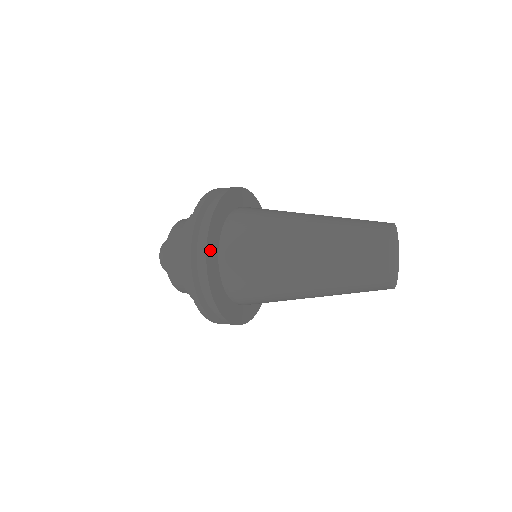
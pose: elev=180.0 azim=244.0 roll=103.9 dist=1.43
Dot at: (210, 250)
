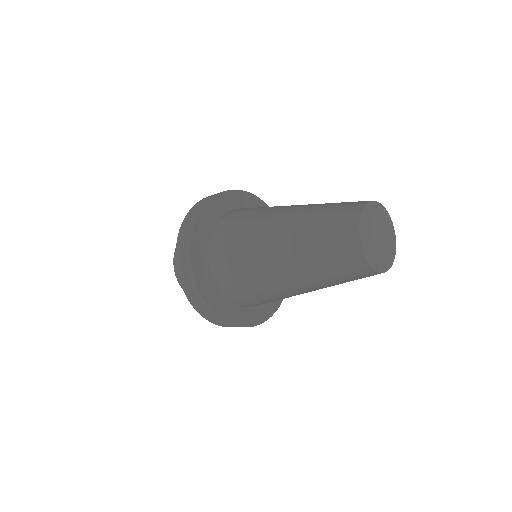
Dot at: (213, 303)
